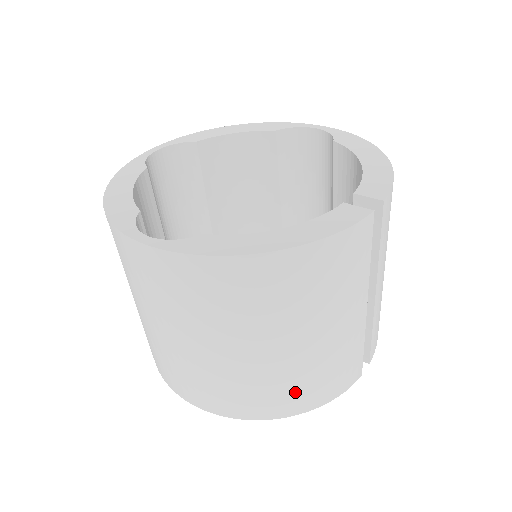
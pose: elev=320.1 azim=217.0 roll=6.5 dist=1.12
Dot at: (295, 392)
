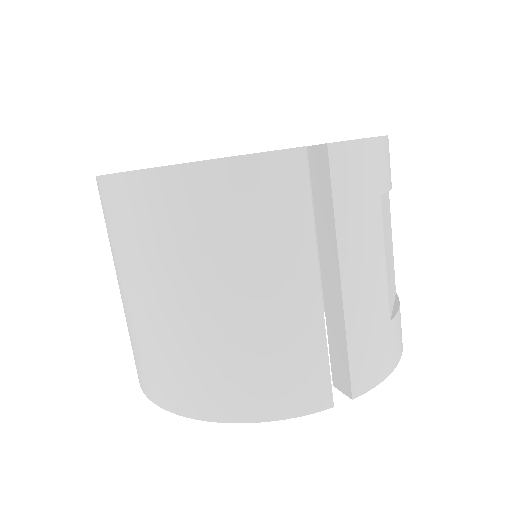
Dot at: (221, 381)
